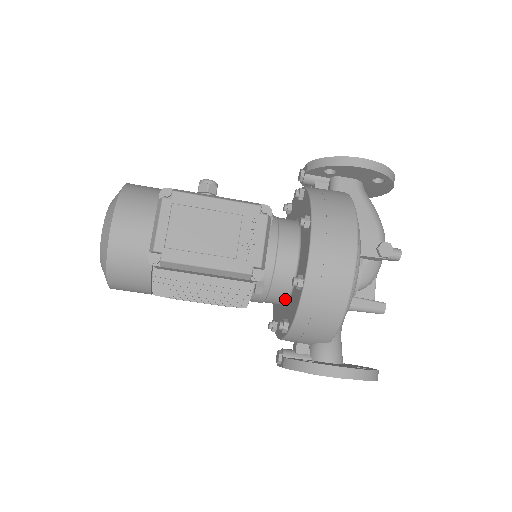
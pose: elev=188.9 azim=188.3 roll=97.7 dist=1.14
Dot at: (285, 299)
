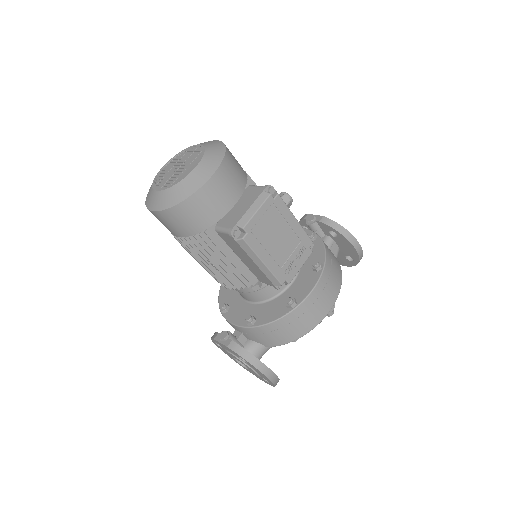
Dot at: (259, 301)
